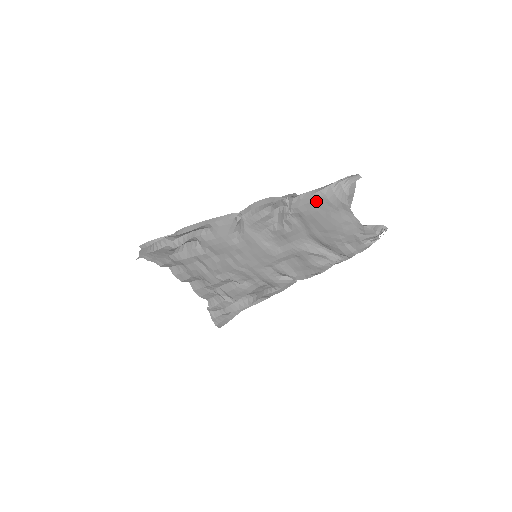
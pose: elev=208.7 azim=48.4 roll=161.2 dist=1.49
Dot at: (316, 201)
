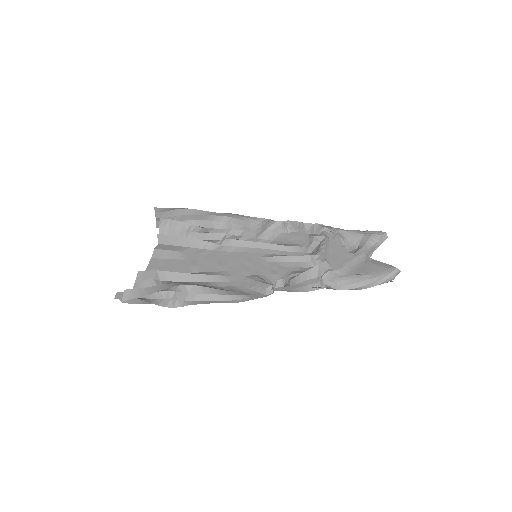
Dot at: occluded
